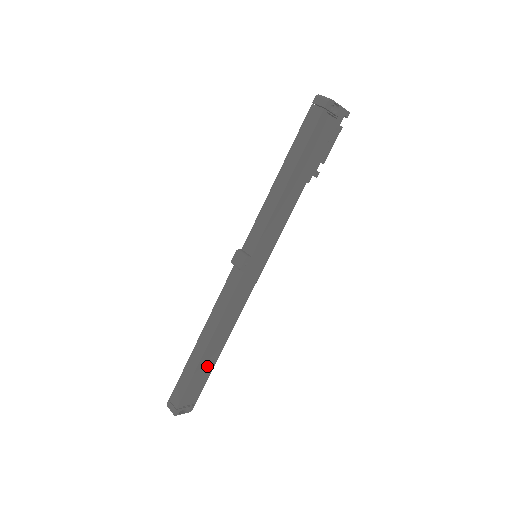
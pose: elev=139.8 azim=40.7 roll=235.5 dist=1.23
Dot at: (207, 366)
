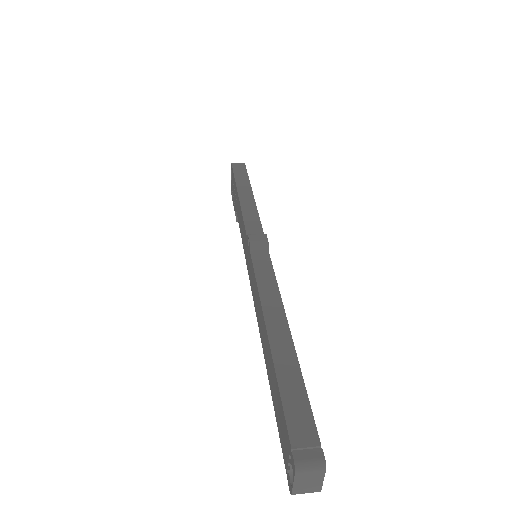
Dot at: occluded
